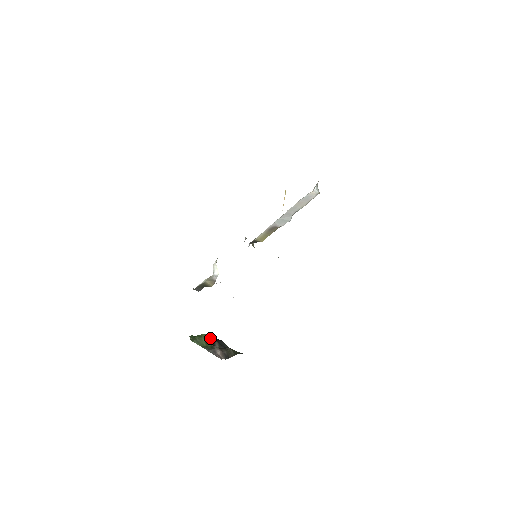
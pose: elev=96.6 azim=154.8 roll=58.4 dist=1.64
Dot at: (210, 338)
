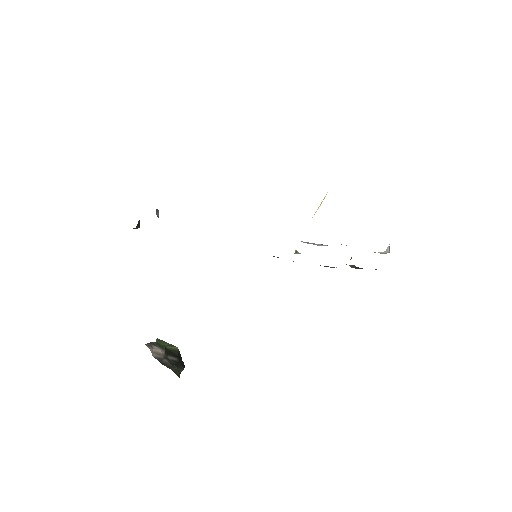
Dot at: (176, 352)
